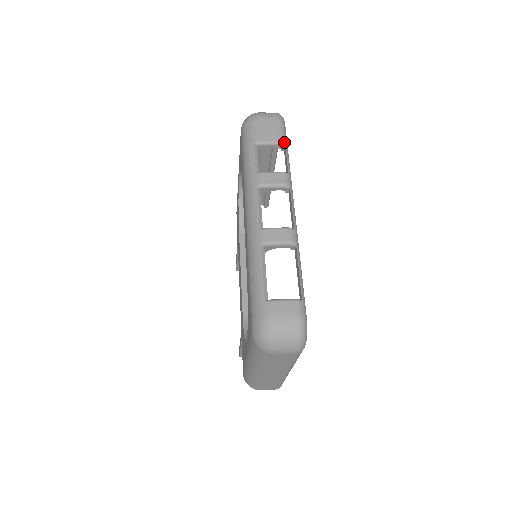
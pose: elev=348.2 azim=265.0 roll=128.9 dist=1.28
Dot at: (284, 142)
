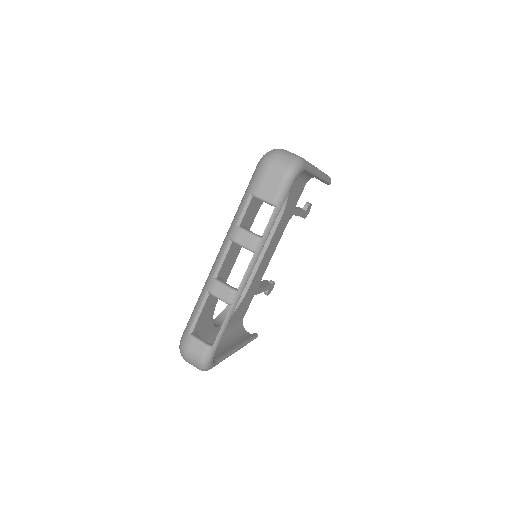
Dot at: (276, 204)
